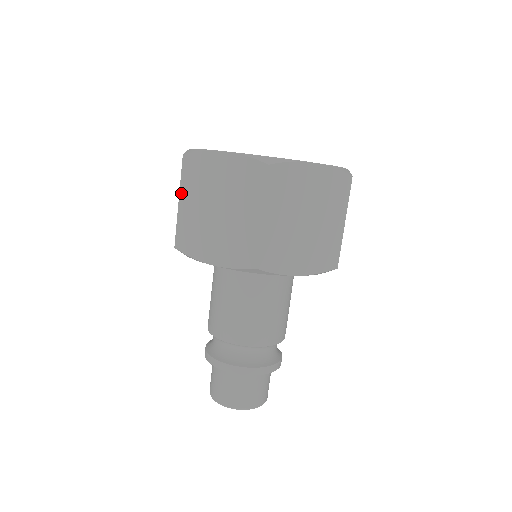
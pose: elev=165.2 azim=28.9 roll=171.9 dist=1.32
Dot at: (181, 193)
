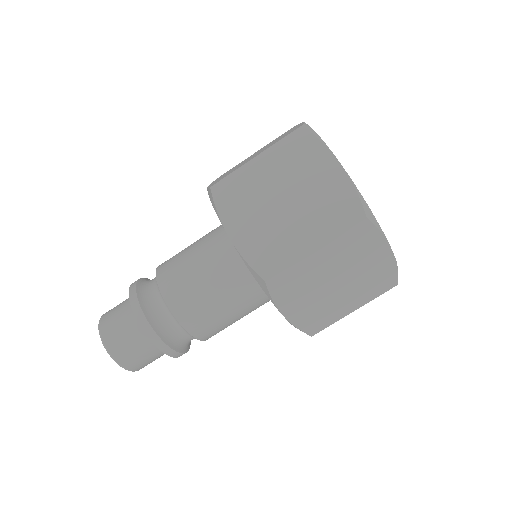
Dot at: (261, 148)
